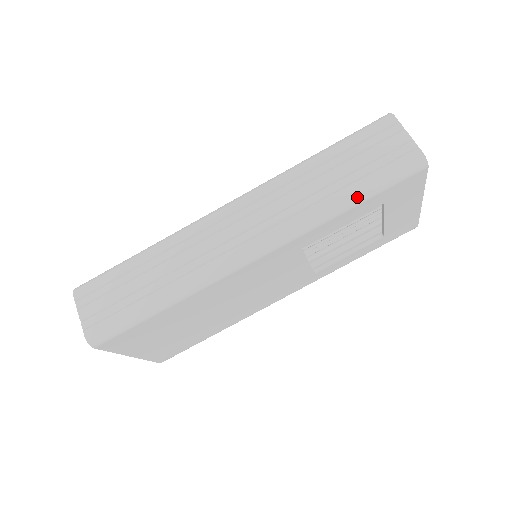
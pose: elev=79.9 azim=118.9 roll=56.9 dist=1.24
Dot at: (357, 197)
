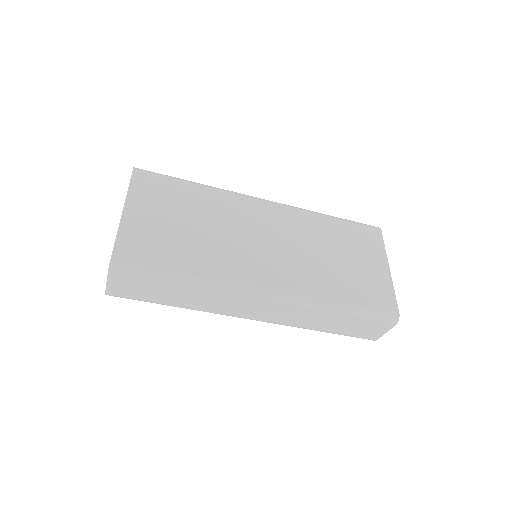
Dot at: occluded
